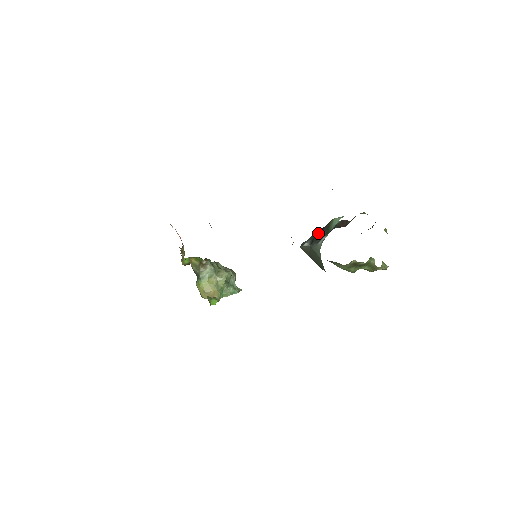
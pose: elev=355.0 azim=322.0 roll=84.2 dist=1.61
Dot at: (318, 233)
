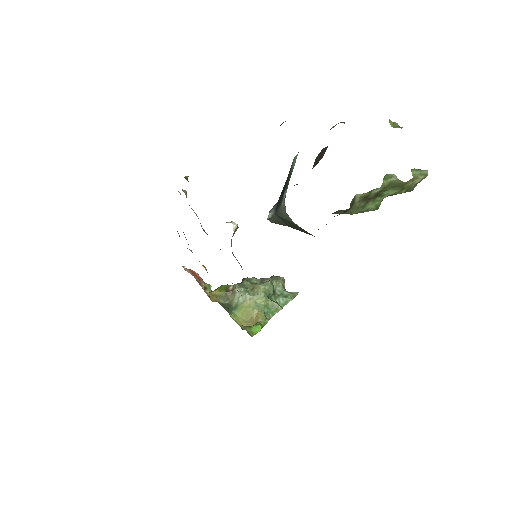
Dot at: occluded
